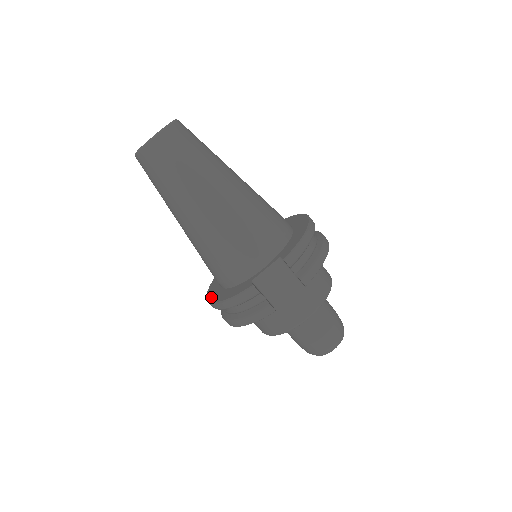
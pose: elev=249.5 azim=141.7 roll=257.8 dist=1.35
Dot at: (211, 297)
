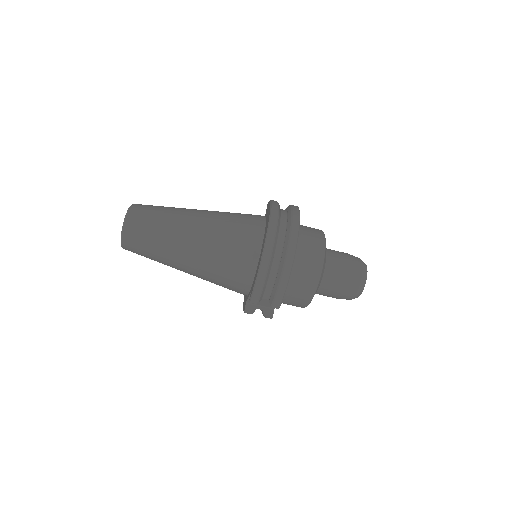
Dot at: occluded
